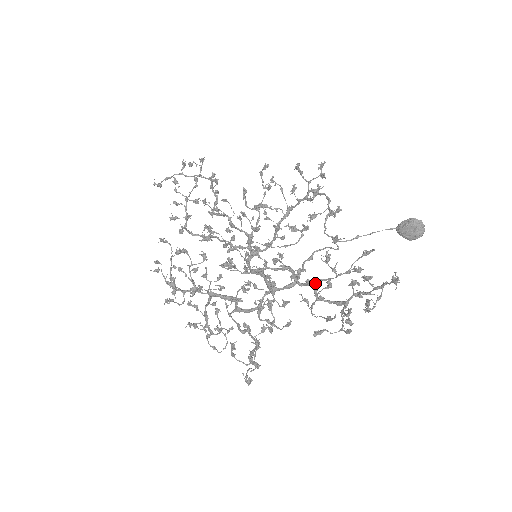
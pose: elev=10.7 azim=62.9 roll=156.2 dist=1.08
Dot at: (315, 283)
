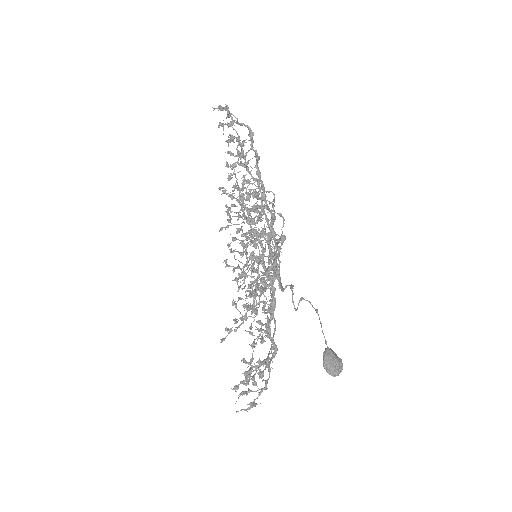
Dot at: (274, 318)
